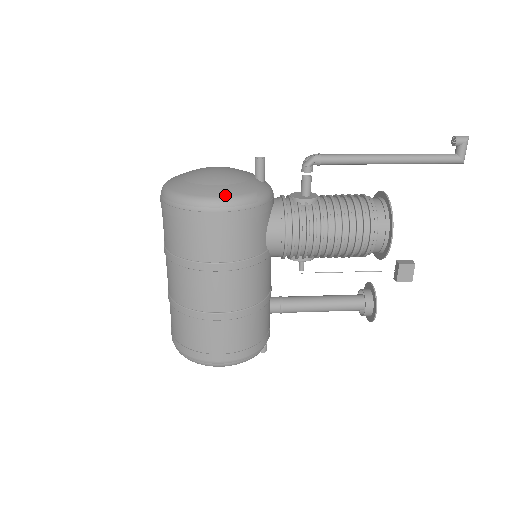
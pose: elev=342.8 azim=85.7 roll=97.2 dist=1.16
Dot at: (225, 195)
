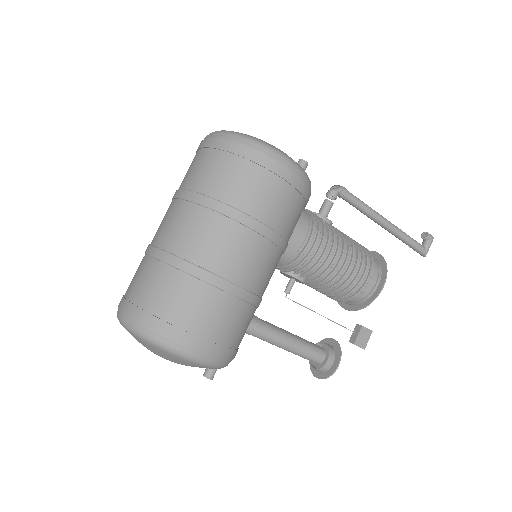
Dot at: occluded
